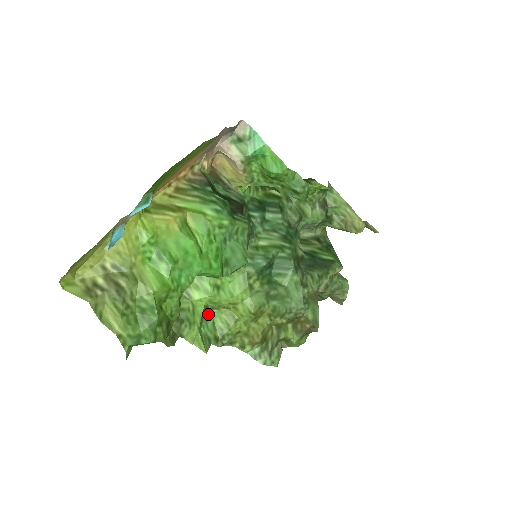
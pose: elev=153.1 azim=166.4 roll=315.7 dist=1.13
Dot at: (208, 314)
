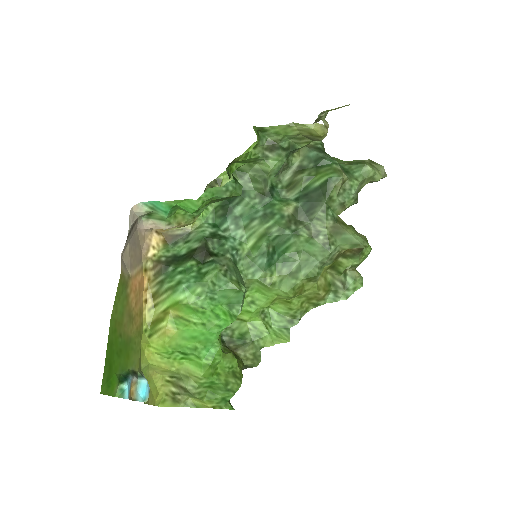
Dot at: (269, 313)
